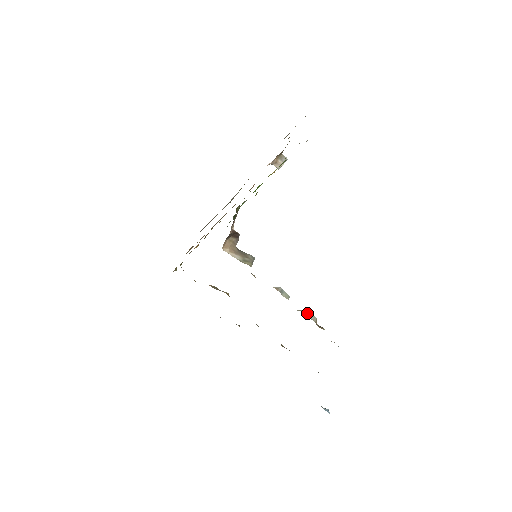
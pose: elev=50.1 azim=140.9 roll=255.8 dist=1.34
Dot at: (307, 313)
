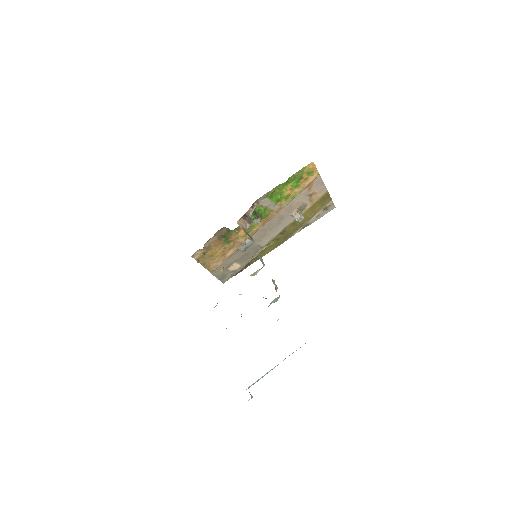
Dot at: occluded
